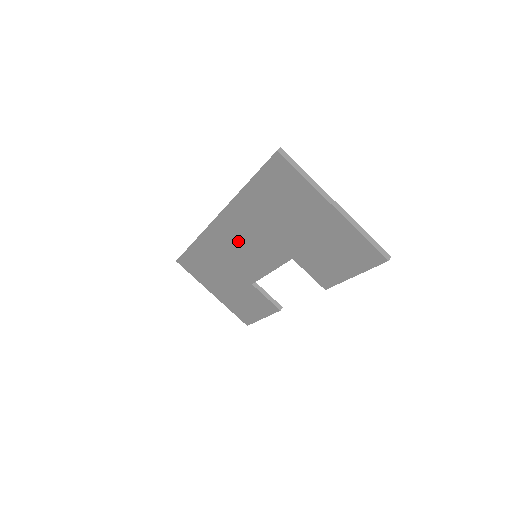
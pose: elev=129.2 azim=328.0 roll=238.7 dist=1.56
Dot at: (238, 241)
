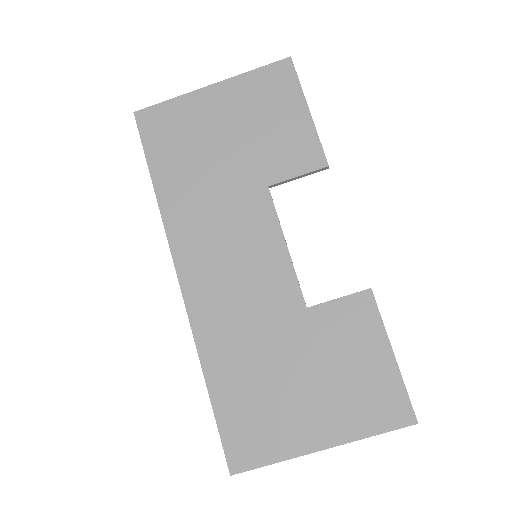
Dot at: (222, 264)
